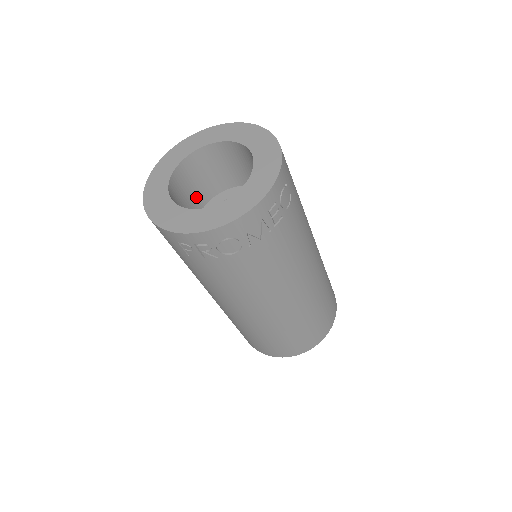
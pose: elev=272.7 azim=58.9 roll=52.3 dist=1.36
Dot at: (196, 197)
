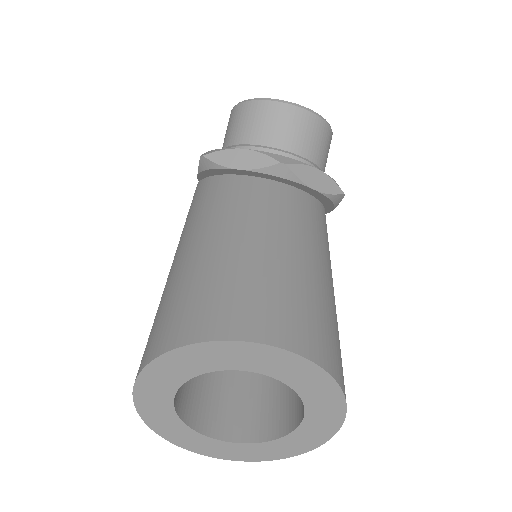
Dot at: occluded
